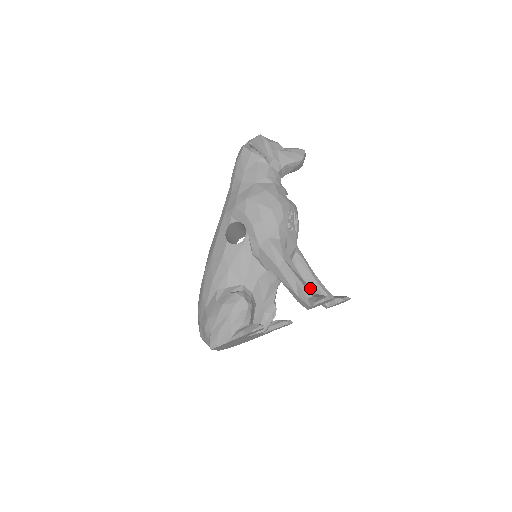
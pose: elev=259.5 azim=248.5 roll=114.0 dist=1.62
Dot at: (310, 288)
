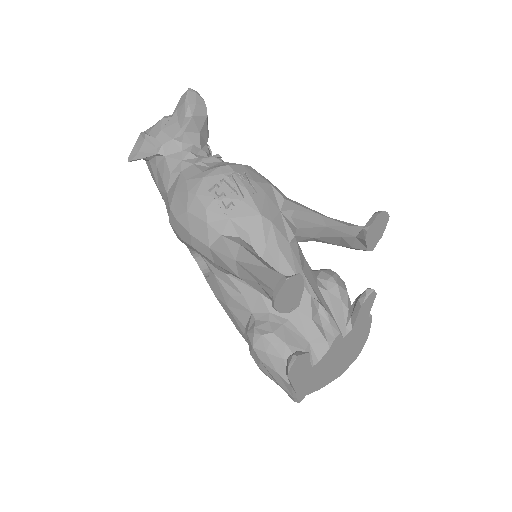
Dot at: (278, 275)
